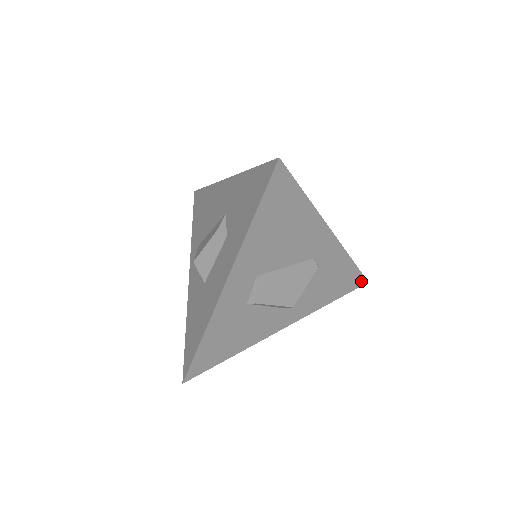
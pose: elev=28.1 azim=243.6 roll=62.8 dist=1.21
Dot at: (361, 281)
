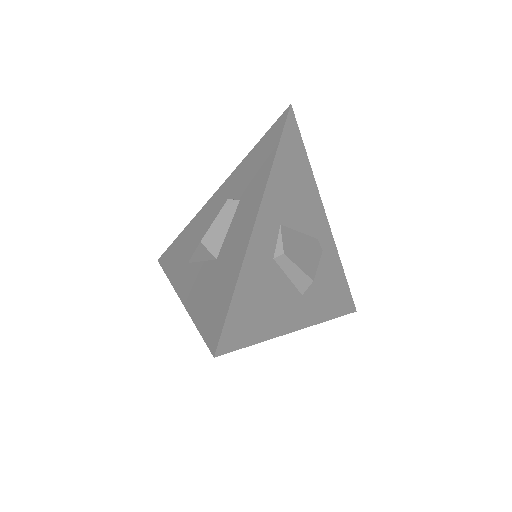
Dot at: (351, 305)
